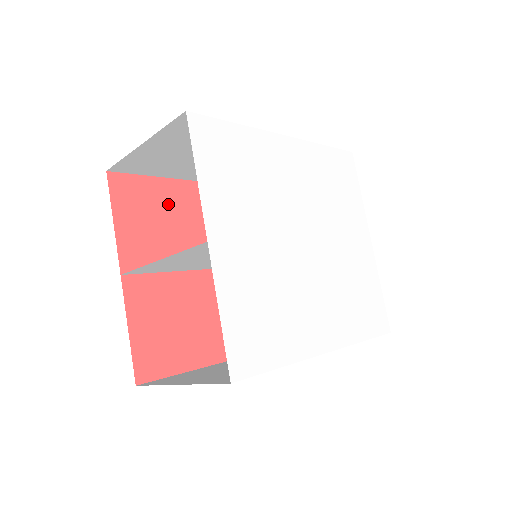
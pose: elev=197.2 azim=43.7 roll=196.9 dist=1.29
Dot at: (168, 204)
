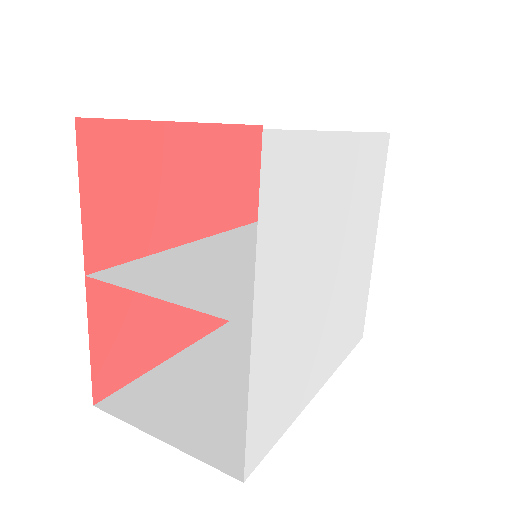
Dot at: (151, 162)
